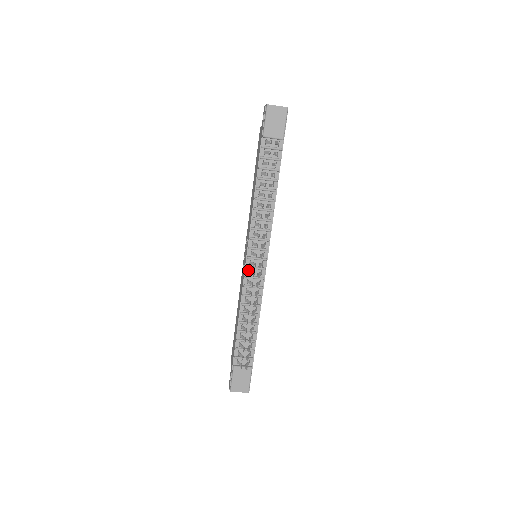
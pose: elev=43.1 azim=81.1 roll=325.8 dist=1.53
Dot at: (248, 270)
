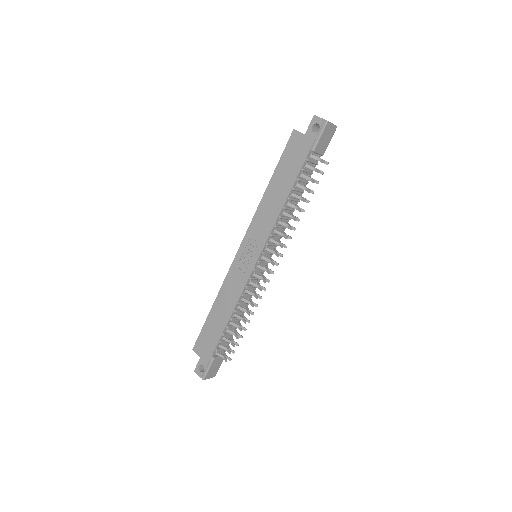
Dot at: (254, 272)
